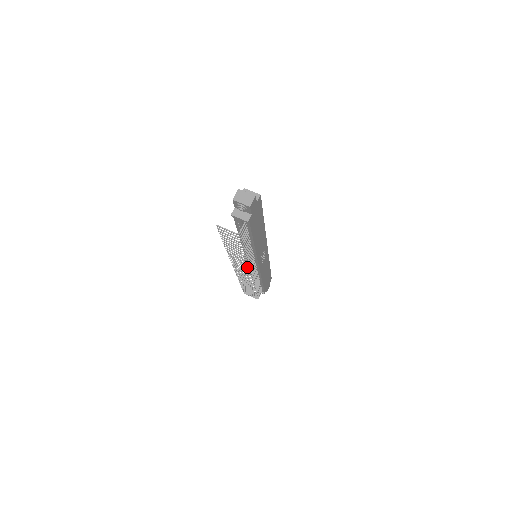
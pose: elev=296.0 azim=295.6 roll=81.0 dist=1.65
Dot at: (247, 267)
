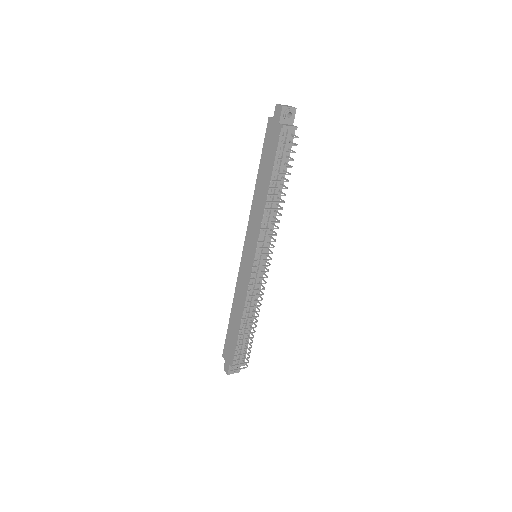
Dot at: (274, 240)
